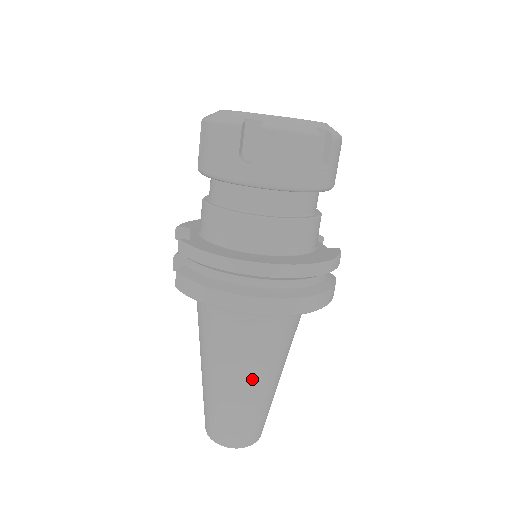
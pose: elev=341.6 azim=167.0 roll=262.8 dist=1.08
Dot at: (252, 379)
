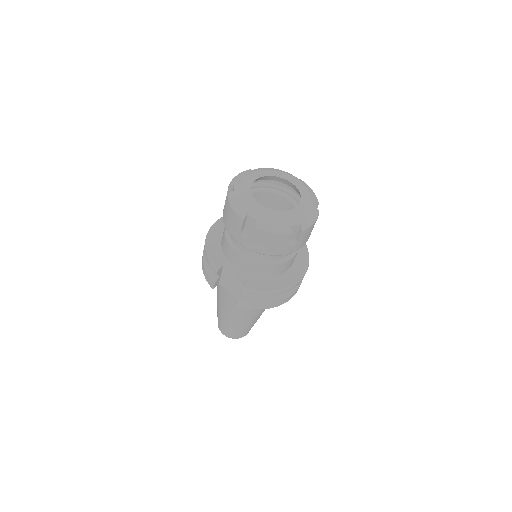
Dot at: occluded
